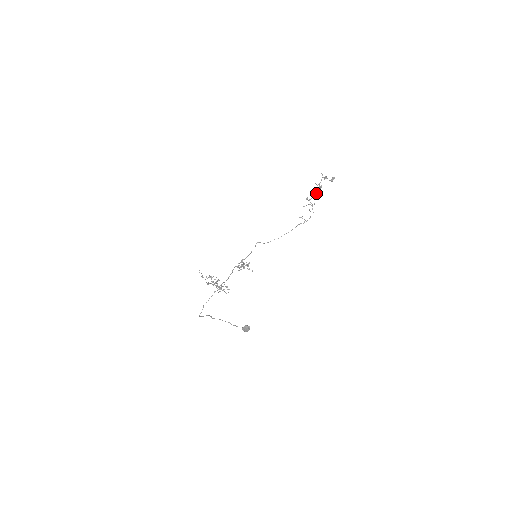
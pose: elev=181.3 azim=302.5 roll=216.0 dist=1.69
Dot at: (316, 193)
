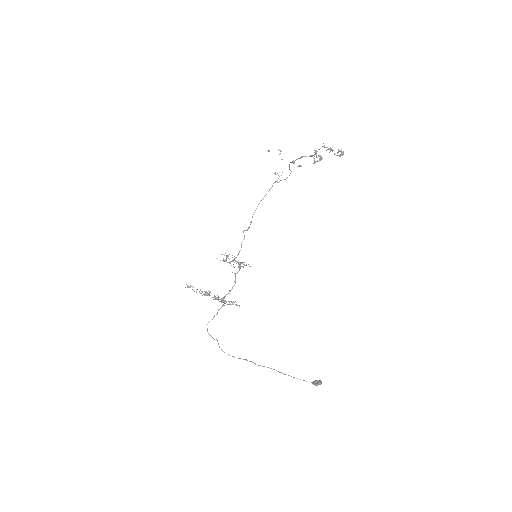
Dot at: occluded
